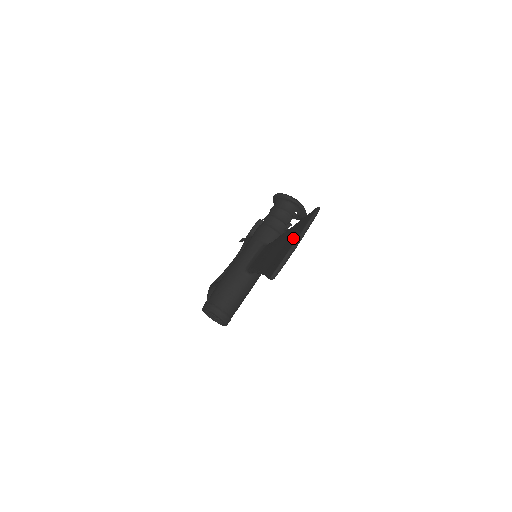
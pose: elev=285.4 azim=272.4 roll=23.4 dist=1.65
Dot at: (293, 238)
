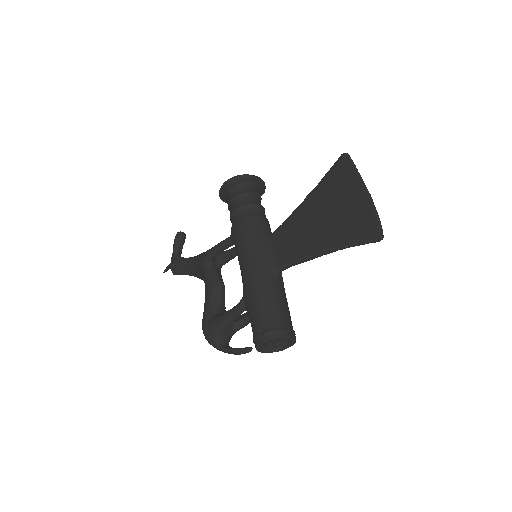
Dot at: (352, 193)
